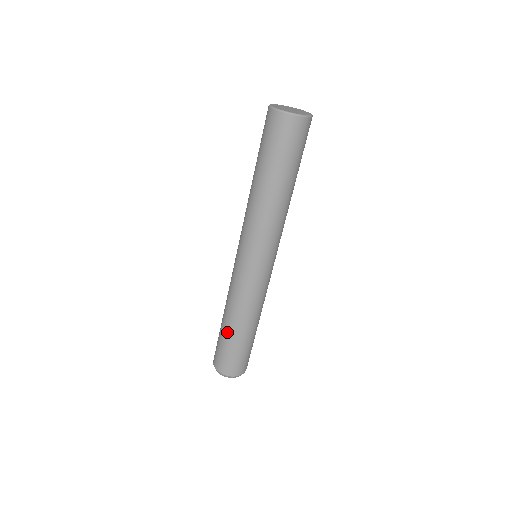
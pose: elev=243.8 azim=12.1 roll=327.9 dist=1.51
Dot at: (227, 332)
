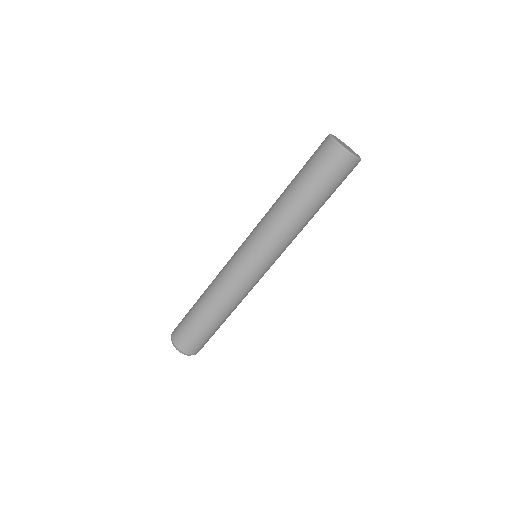
Dot at: (198, 309)
